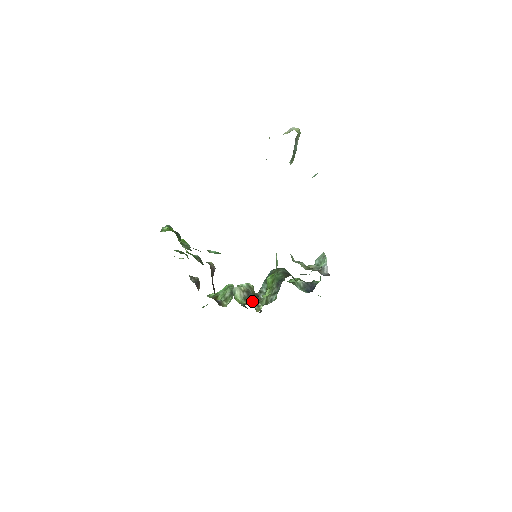
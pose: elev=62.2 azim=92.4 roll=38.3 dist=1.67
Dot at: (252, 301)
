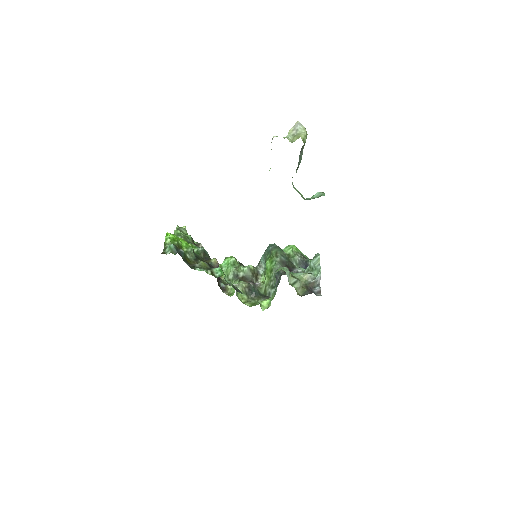
Dot at: (253, 294)
